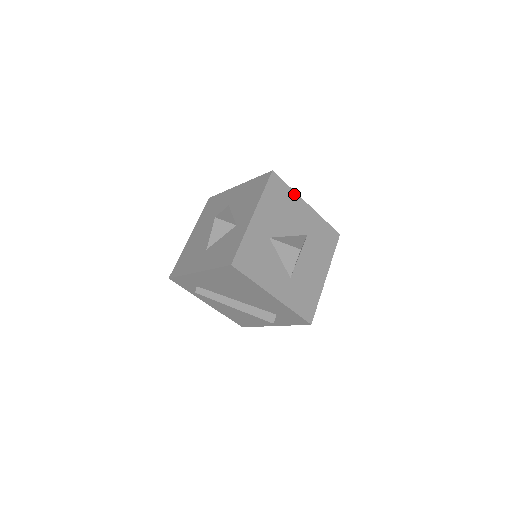
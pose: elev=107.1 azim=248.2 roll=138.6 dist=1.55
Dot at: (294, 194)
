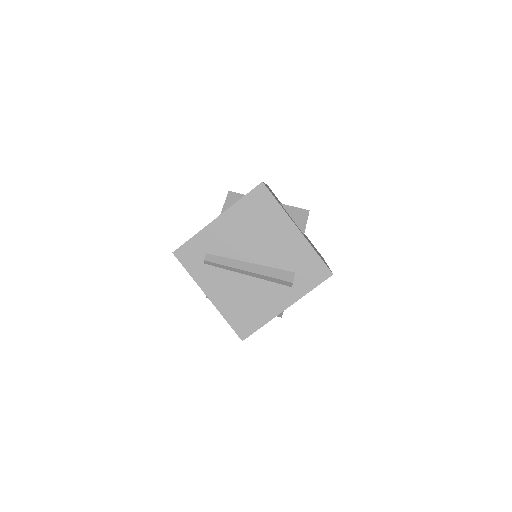
Dot at: occluded
